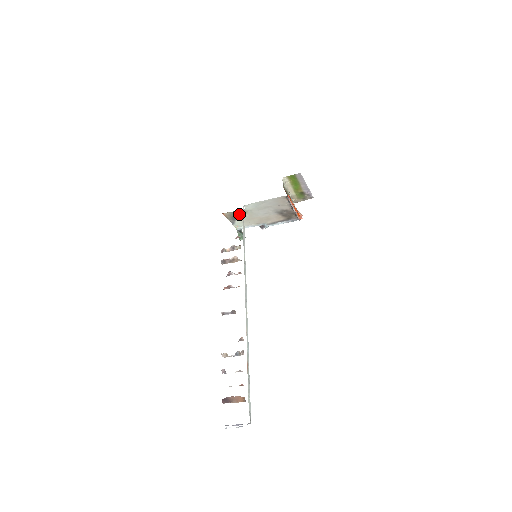
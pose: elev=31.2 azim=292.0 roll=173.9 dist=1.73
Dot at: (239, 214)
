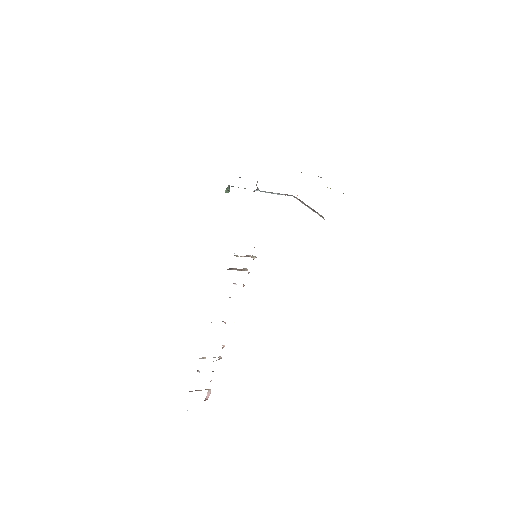
Dot at: occluded
